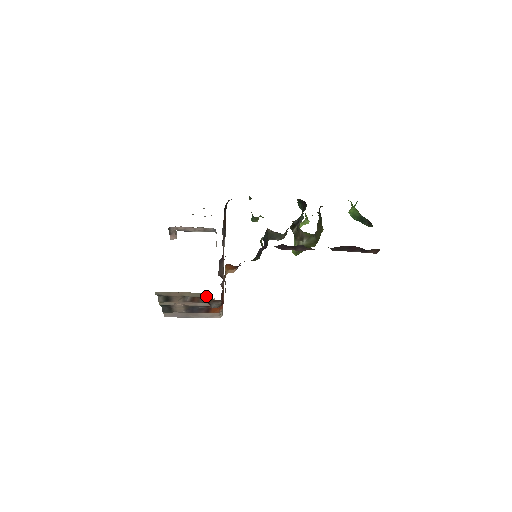
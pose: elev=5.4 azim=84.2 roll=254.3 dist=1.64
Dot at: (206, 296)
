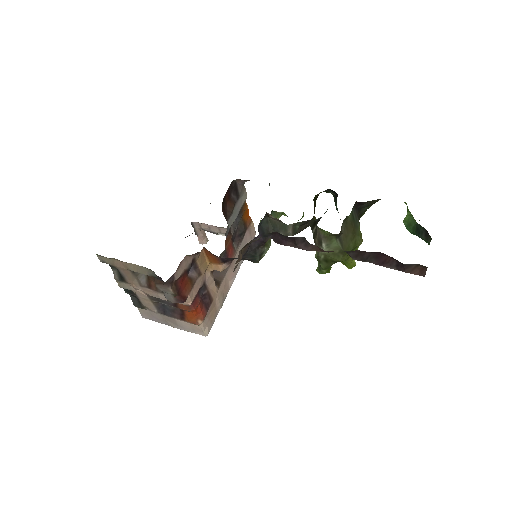
Dot at: (155, 276)
